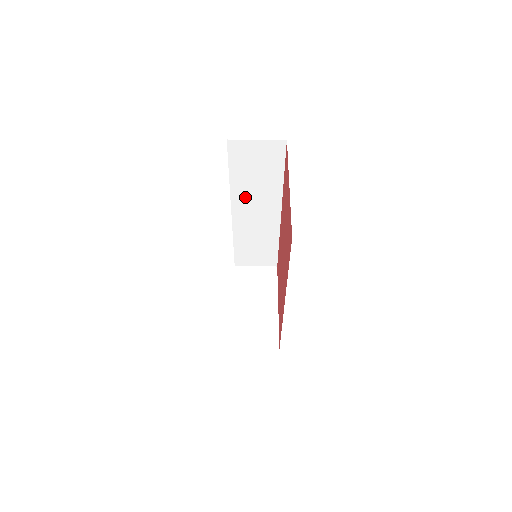
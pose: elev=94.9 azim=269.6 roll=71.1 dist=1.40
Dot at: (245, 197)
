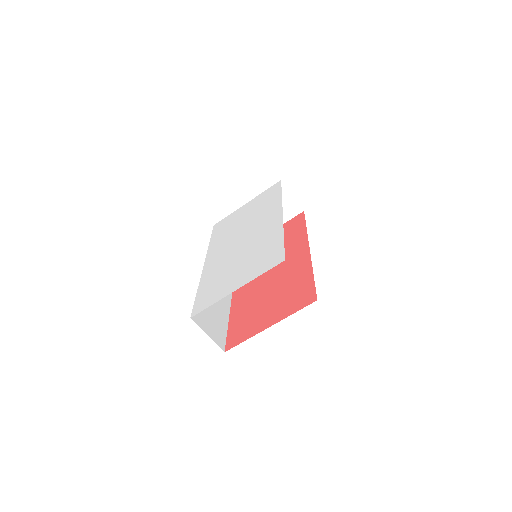
Dot at: occluded
